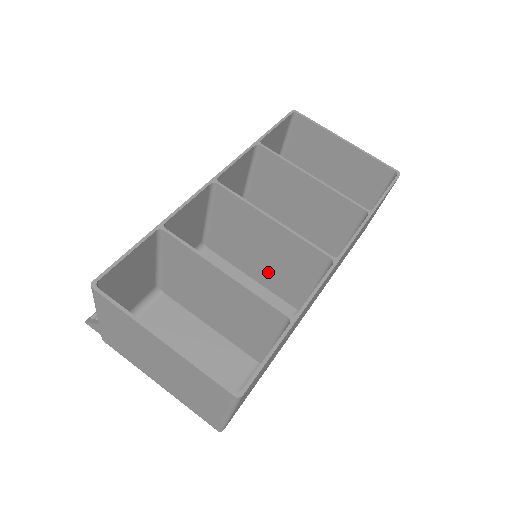
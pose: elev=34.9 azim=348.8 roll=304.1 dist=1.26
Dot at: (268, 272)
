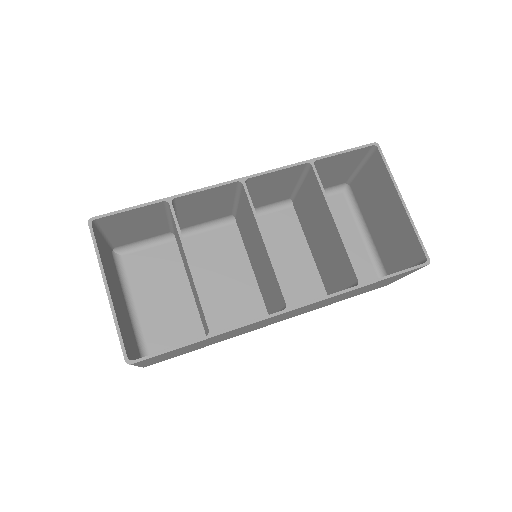
Dot at: (259, 274)
